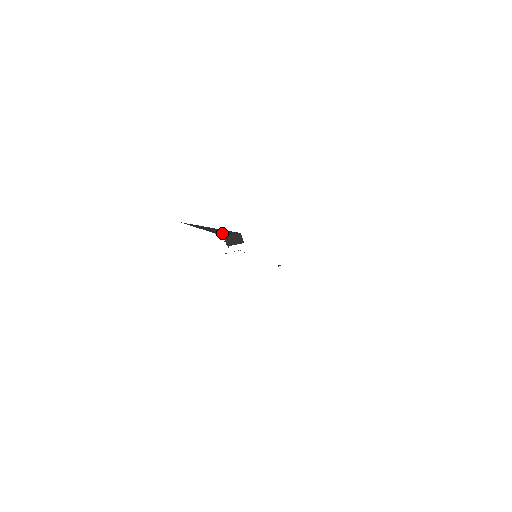
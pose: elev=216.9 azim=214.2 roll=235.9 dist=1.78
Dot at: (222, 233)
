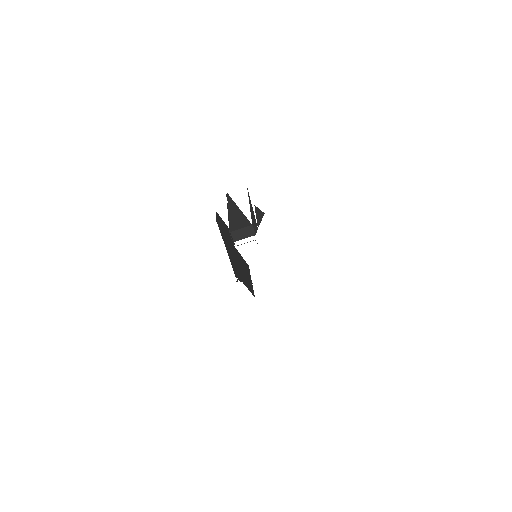
Dot at: (235, 224)
